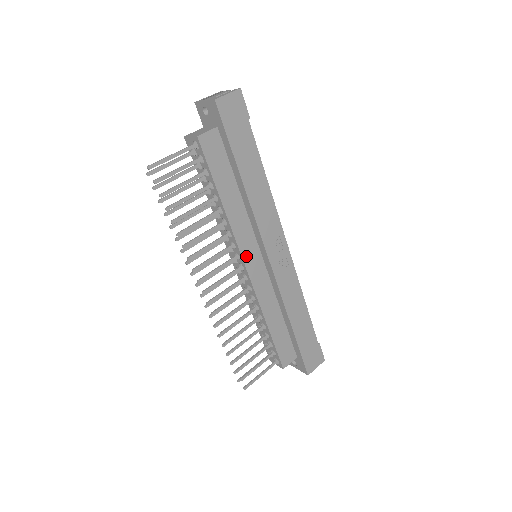
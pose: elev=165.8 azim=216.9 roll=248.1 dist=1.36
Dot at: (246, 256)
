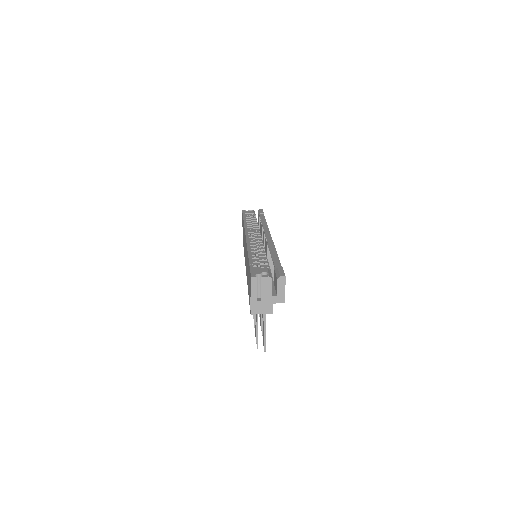
Dot at: occluded
